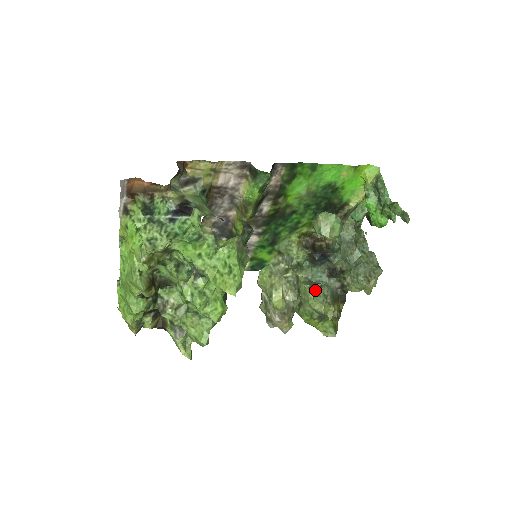
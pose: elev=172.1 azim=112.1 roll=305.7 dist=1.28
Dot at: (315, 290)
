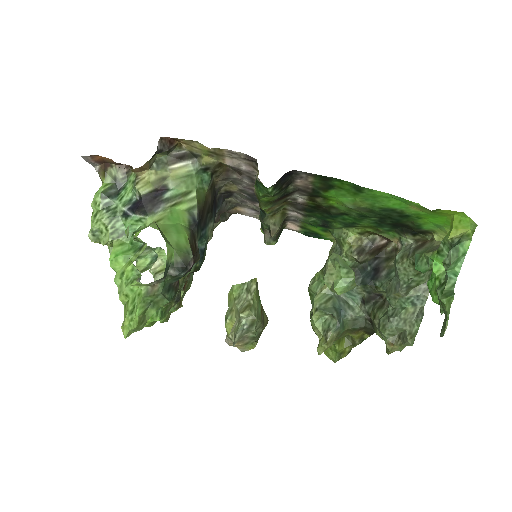
Dot at: (323, 314)
